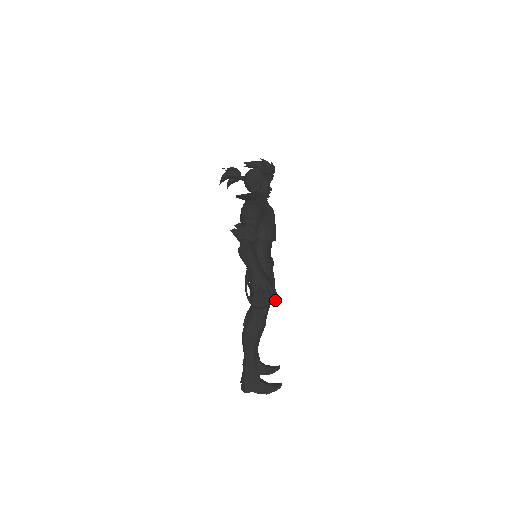
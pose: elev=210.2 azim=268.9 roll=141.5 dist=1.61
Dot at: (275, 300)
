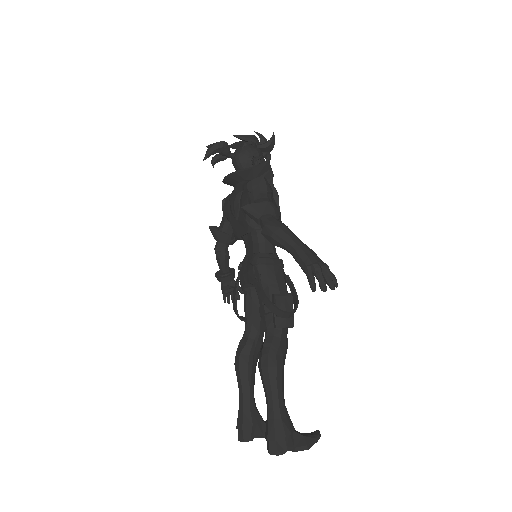
Dot at: (336, 283)
